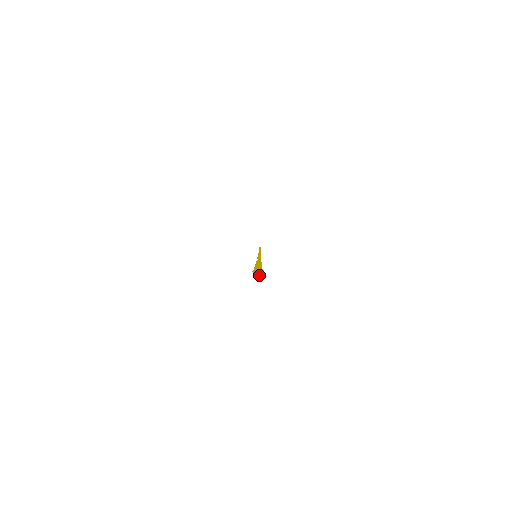
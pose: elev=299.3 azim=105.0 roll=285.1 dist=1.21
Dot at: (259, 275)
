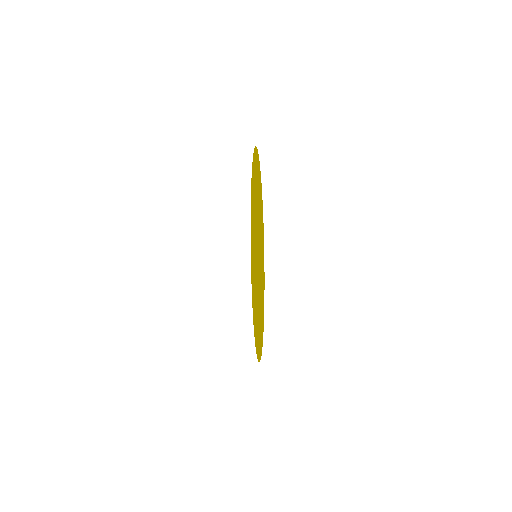
Dot at: (258, 314)
